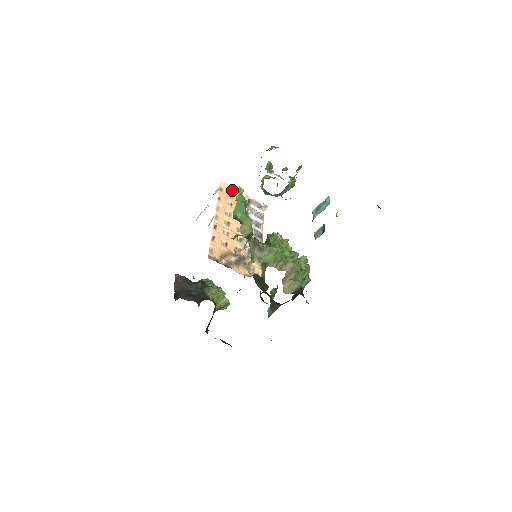
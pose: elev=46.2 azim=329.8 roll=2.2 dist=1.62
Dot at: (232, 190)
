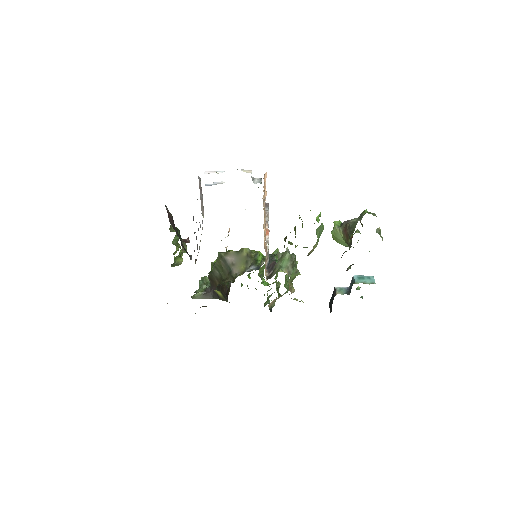
Dot at: (265, 186)
